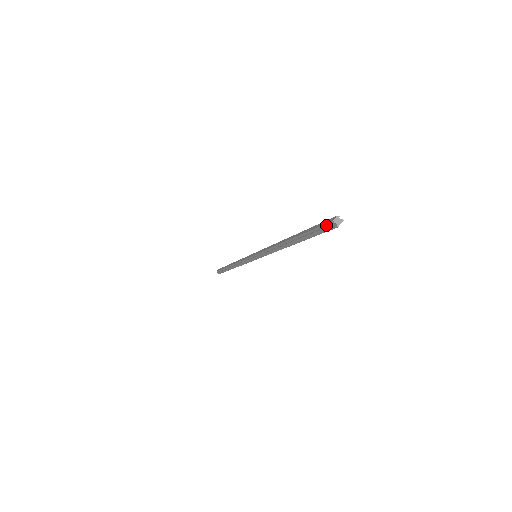
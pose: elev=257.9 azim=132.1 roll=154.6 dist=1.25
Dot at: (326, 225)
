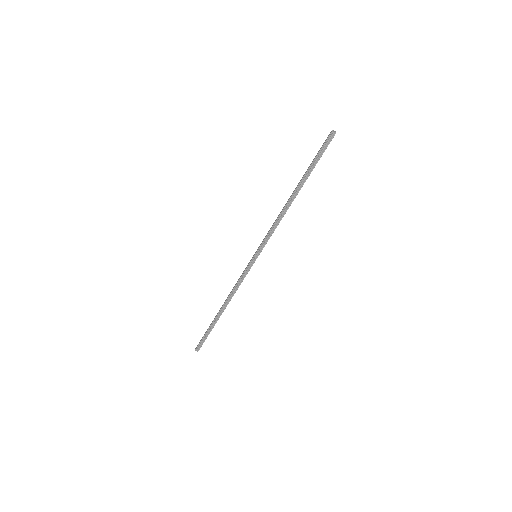
Dot at: (328, 139)
